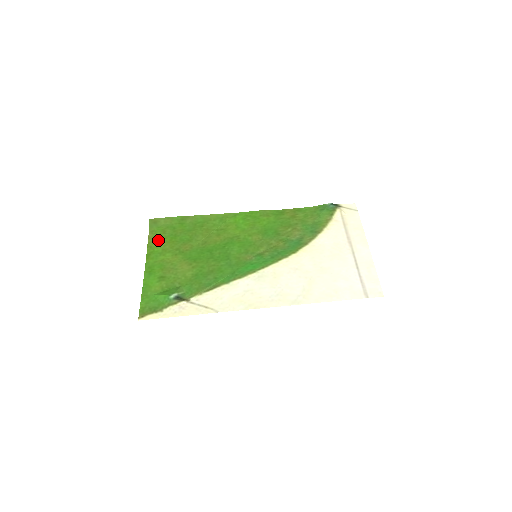
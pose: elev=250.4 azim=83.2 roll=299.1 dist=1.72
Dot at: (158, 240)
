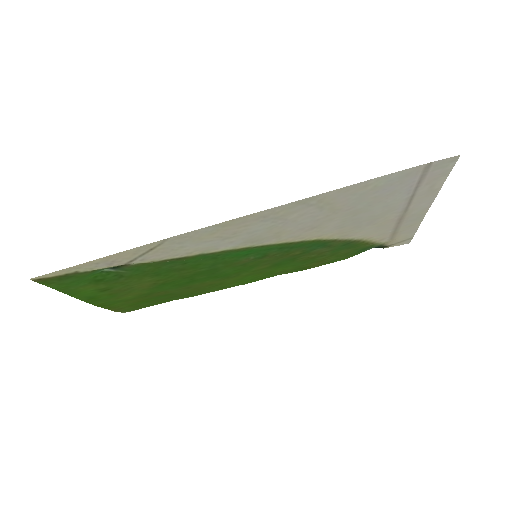
Dot at: (125, 306)
